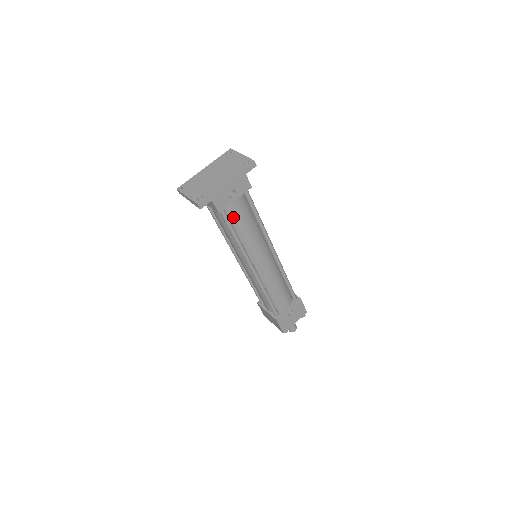
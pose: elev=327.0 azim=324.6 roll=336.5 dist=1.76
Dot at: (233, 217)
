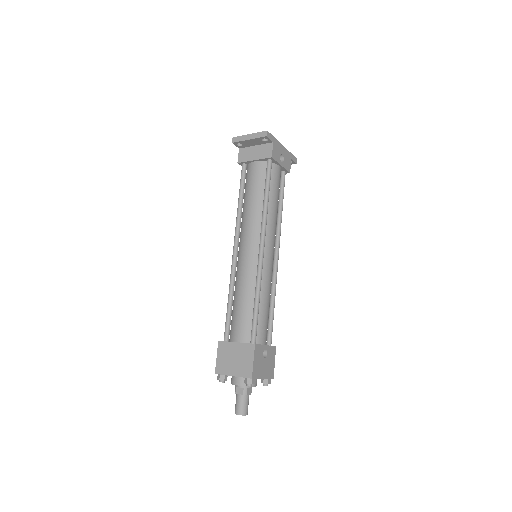
Dot at: (272, 179)
